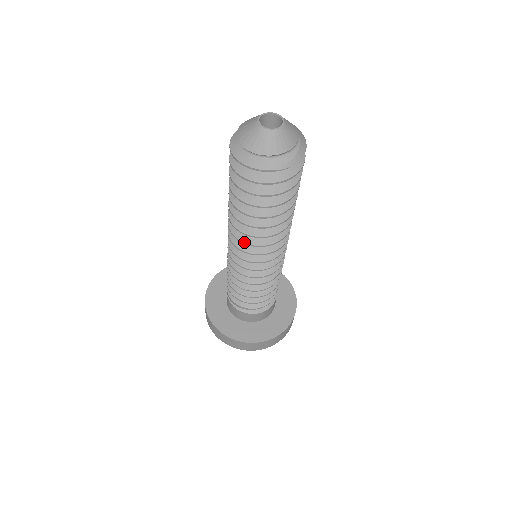
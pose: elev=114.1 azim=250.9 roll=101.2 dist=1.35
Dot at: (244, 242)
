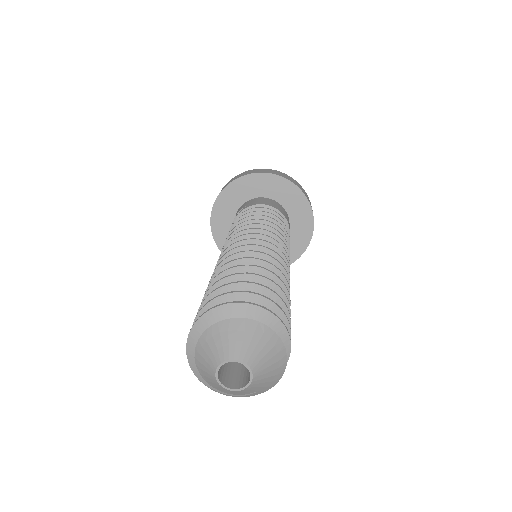
Dot at: occluded
